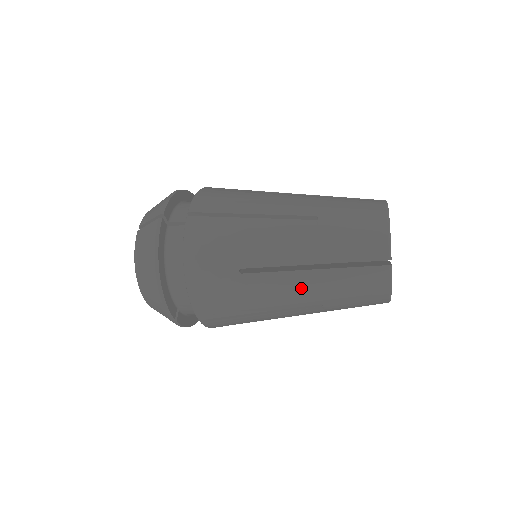
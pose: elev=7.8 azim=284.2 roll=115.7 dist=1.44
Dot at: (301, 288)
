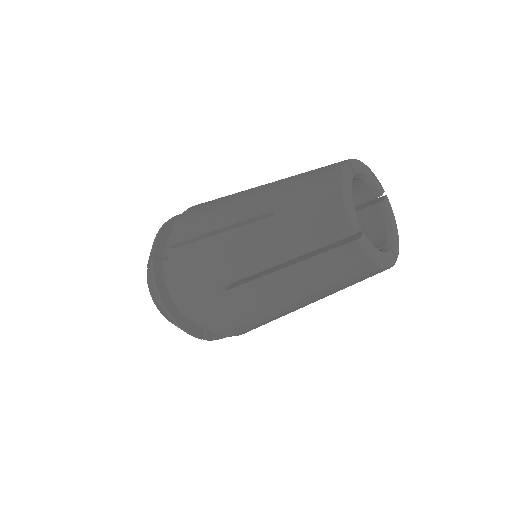
Dot at: (284, 287)
